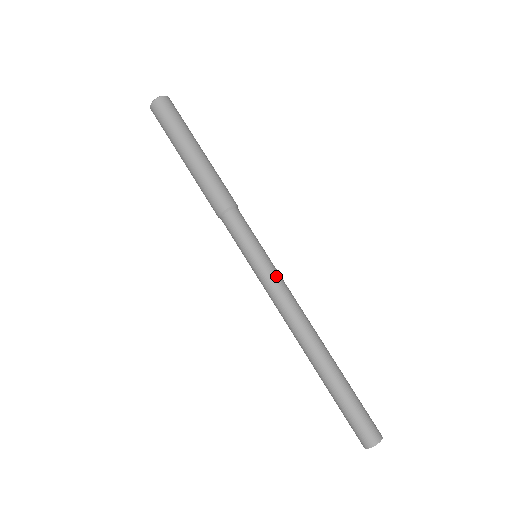
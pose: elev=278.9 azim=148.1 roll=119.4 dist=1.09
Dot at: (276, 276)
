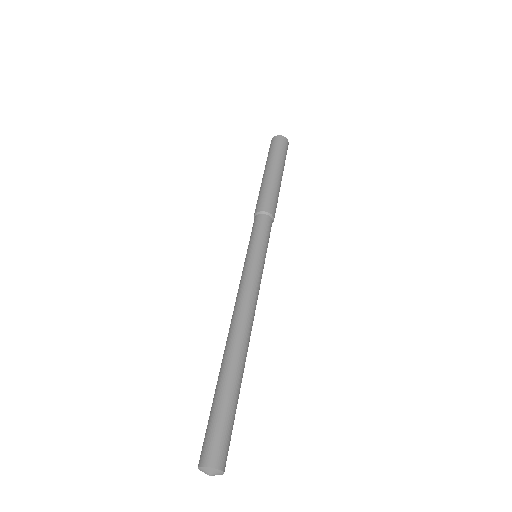
Dot at: (260, 275)
